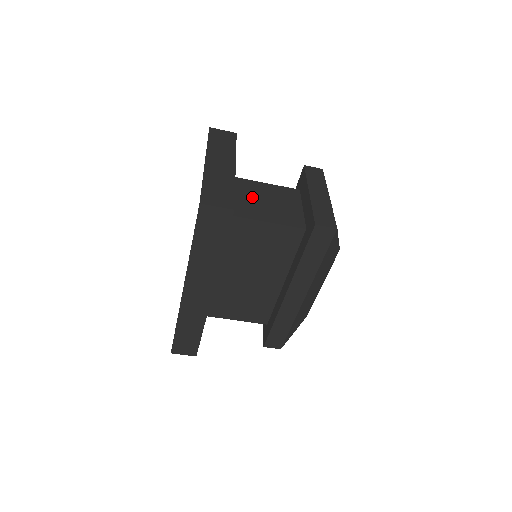
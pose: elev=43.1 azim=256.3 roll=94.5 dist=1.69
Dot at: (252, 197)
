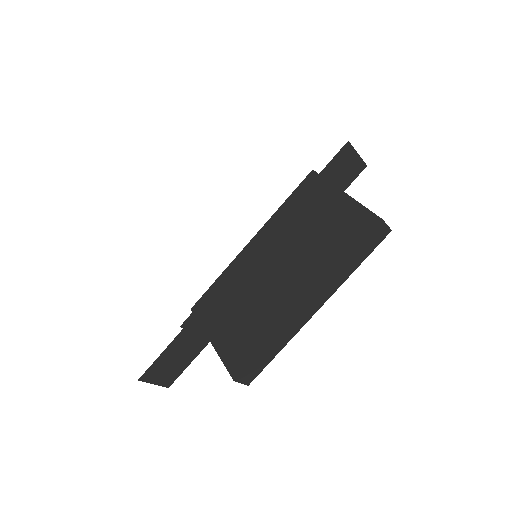
Dot at: occluded
